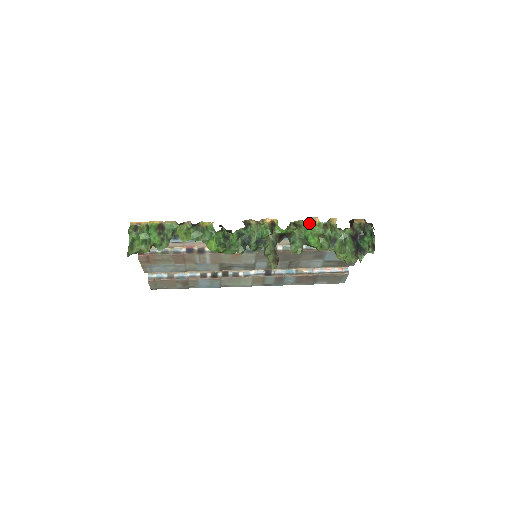
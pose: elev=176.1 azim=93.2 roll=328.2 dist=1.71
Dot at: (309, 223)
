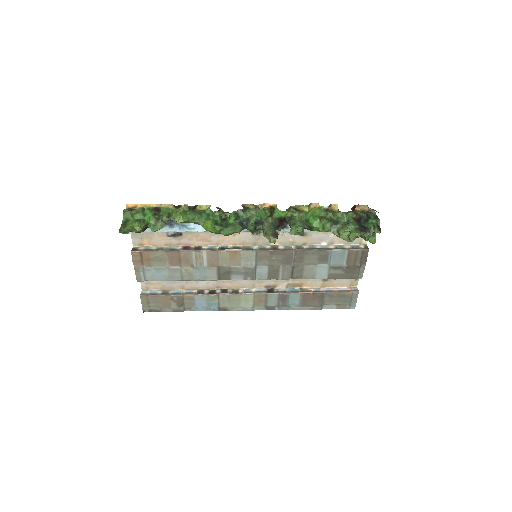
Dot at: (310, 209)
